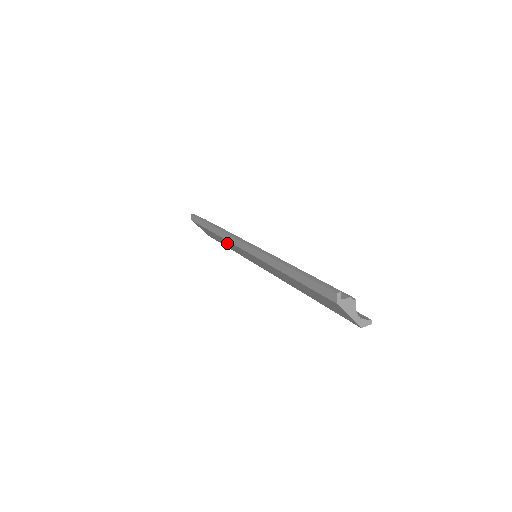
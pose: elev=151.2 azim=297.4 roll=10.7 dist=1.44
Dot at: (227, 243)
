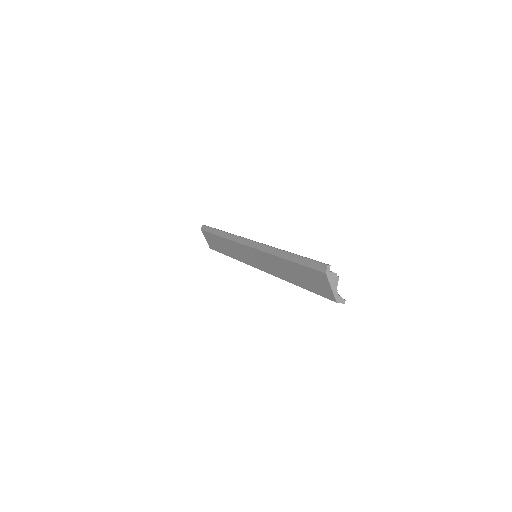
Dot at: (231, 247)
